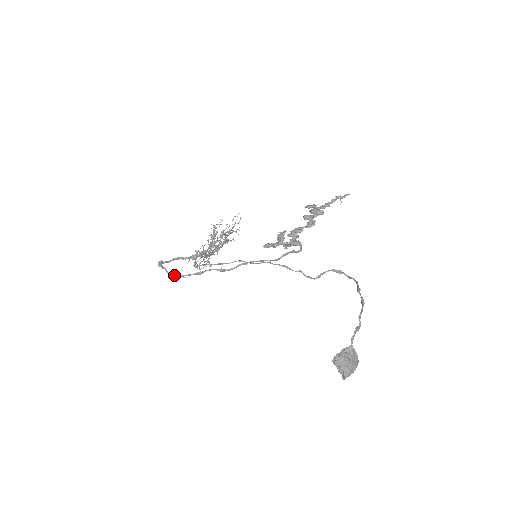
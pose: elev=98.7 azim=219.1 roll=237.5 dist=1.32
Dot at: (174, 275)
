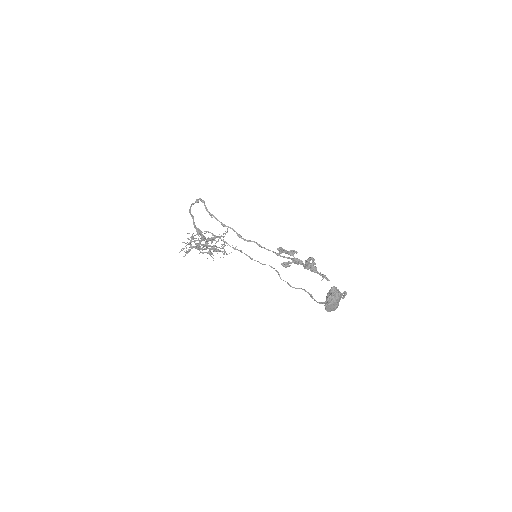
Dot at: occluded
